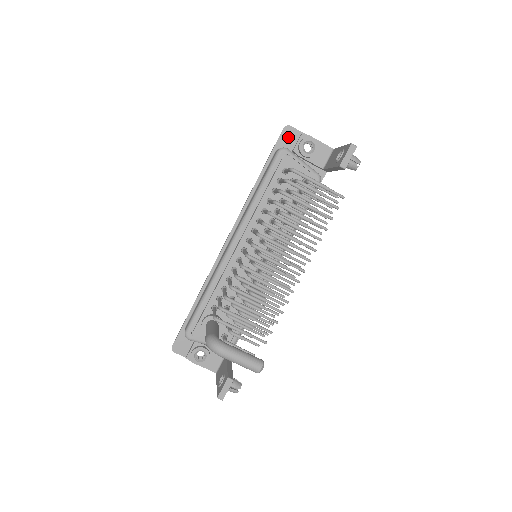
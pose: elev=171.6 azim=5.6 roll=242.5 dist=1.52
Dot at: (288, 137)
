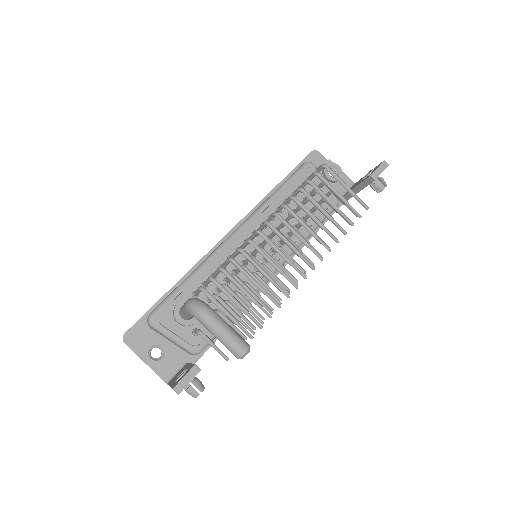
Dot at: (314, 160)
